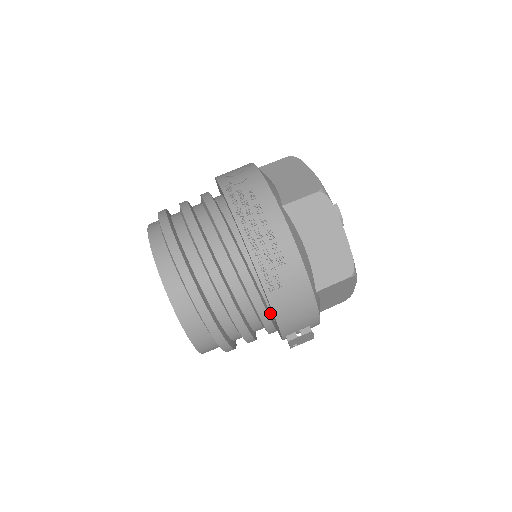
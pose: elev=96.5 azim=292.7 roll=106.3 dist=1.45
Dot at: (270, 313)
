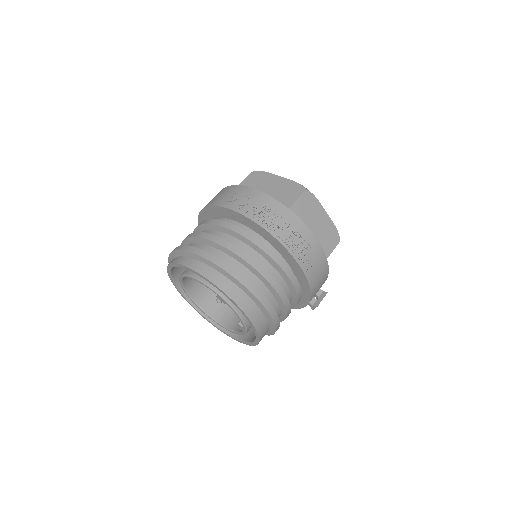
Dot at: occluded
